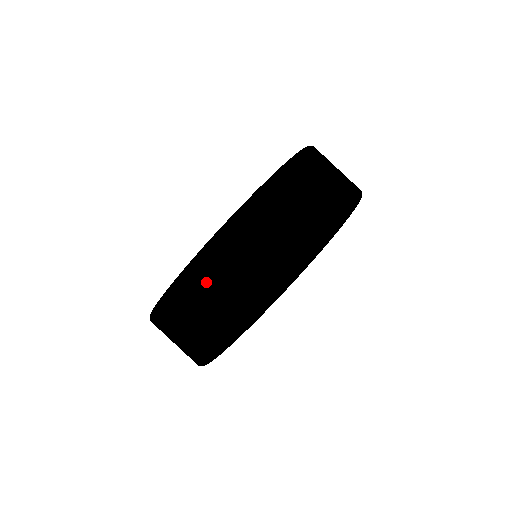
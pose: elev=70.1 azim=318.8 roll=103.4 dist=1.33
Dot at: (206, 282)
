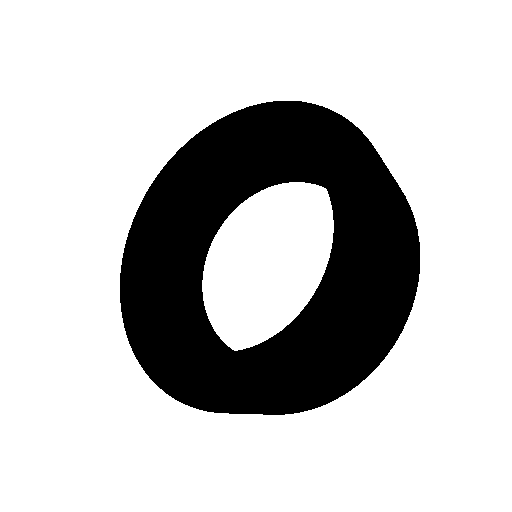
Dot at: (286, 406)
